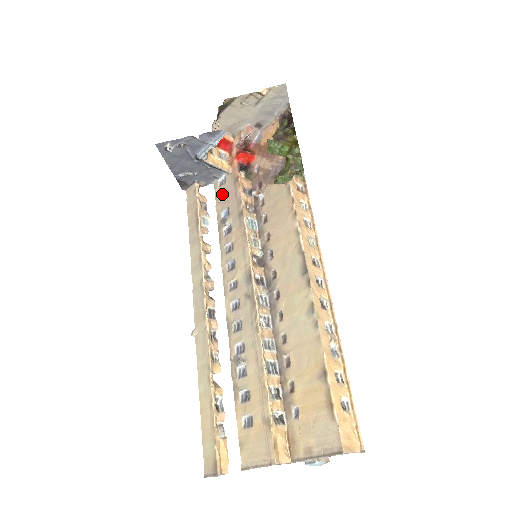
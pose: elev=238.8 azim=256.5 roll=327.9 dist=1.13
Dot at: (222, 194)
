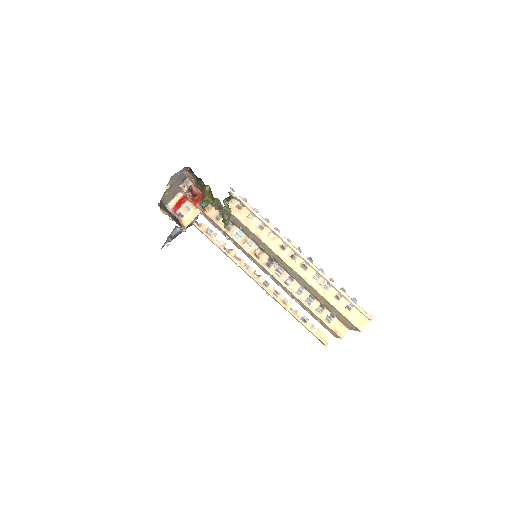
Dot at: (210, 221)
